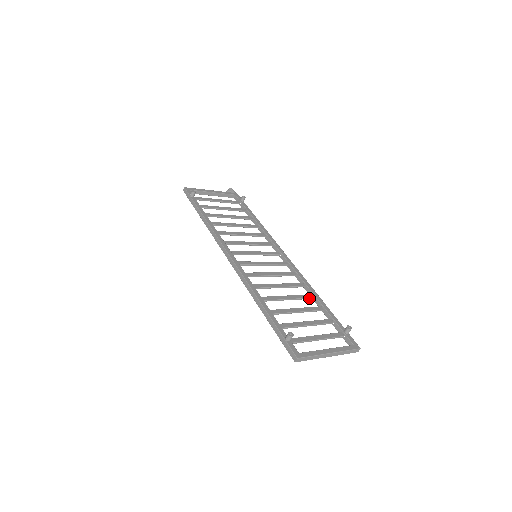
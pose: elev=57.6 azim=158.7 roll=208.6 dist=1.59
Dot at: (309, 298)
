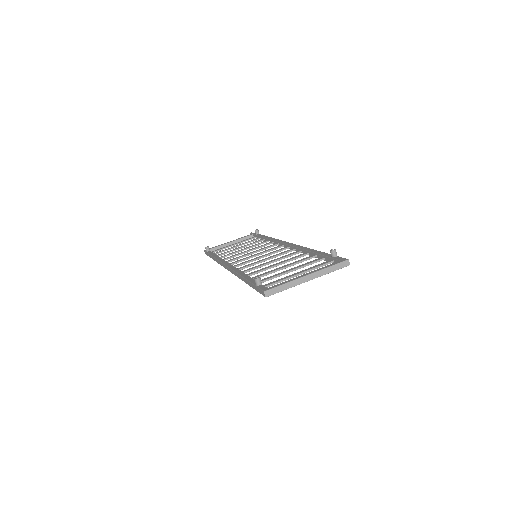
Dot at: (303, 256)
